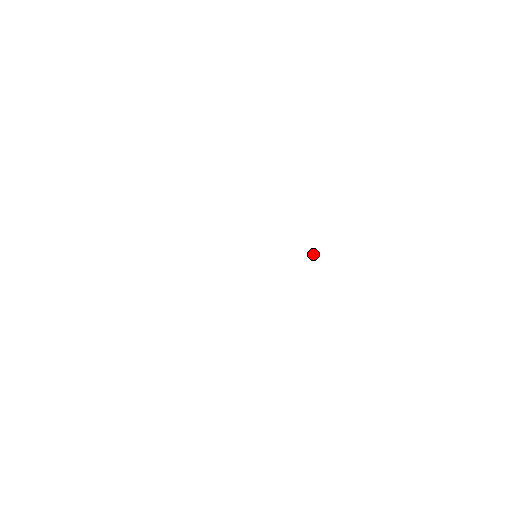
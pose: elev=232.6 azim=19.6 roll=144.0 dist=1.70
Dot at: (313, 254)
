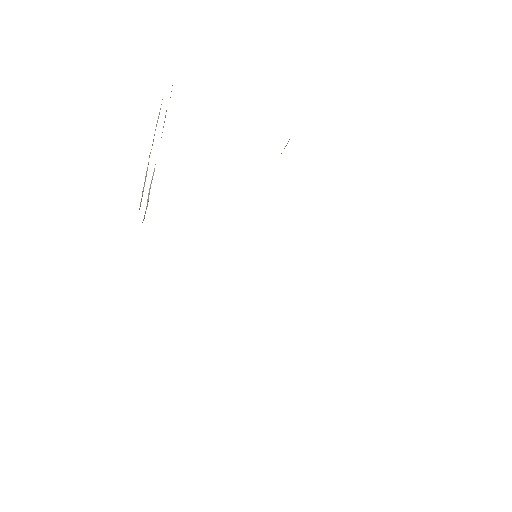
Dot at: occluded
